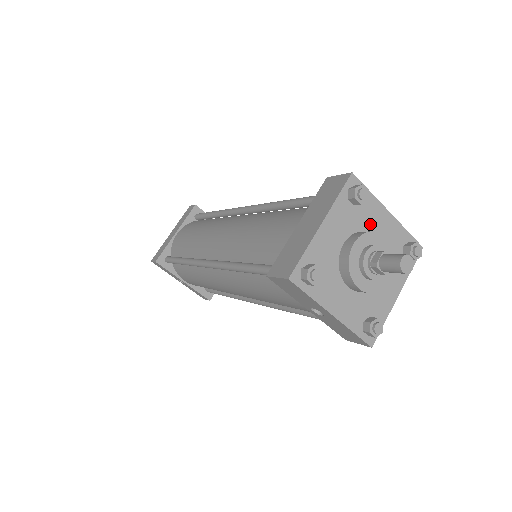
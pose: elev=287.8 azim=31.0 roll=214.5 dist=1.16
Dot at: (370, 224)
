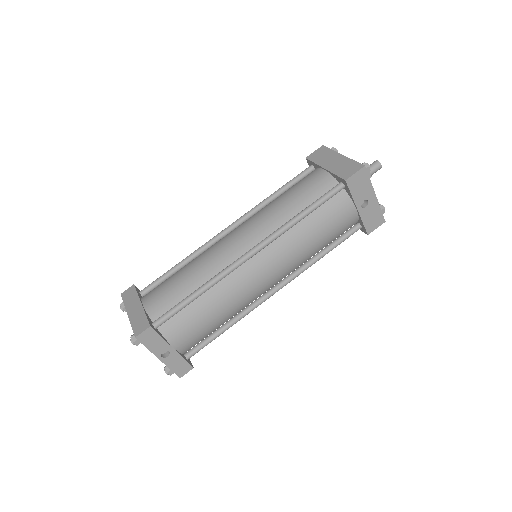
Dot at: occluded
